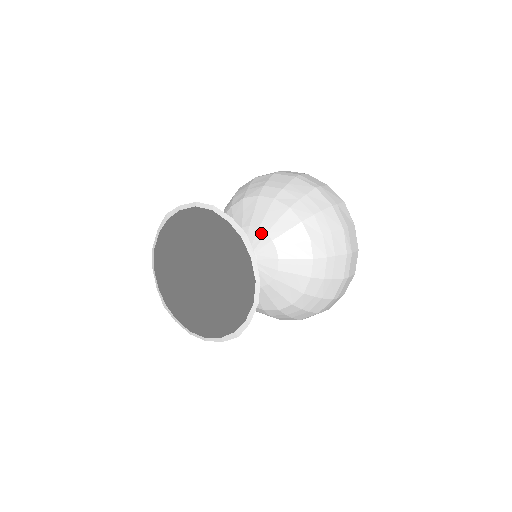
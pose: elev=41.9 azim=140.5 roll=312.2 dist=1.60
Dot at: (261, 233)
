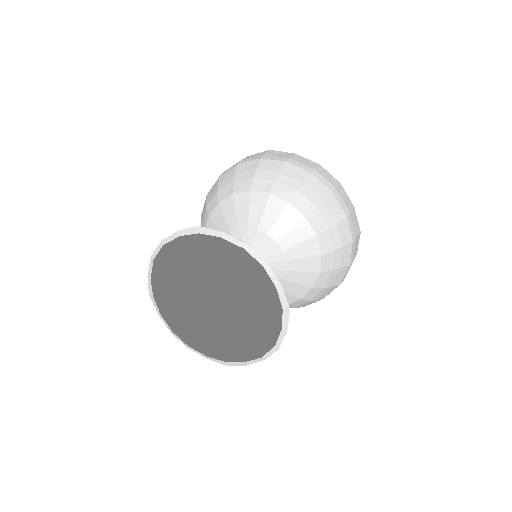
Dot at: (277, 249)
